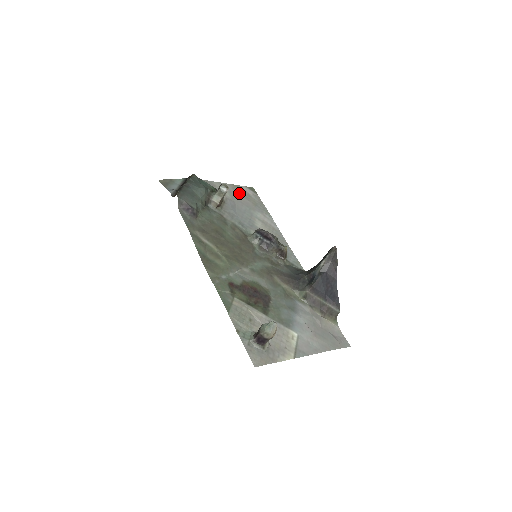
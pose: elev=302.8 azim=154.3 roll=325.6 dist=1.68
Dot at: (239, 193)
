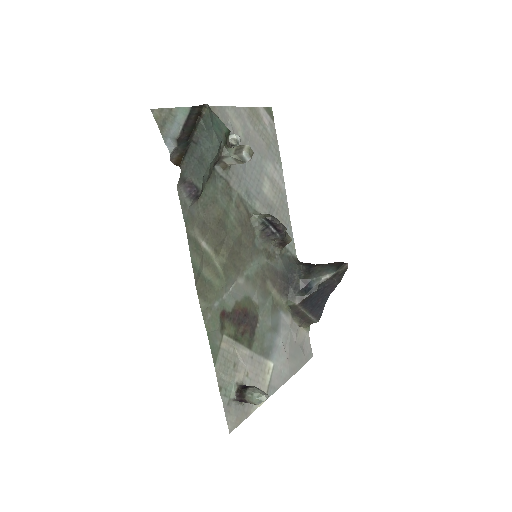
Dot at: (254, 125)
